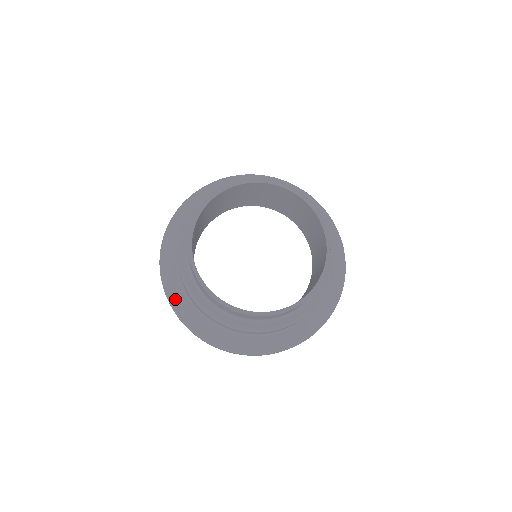
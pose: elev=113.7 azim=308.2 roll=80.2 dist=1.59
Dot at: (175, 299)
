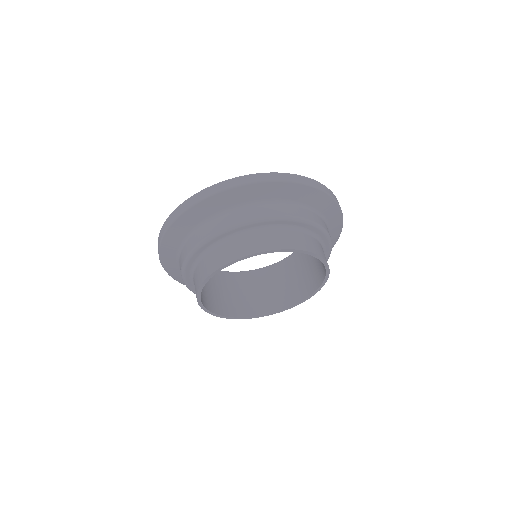
Dot at: (166, 260)
